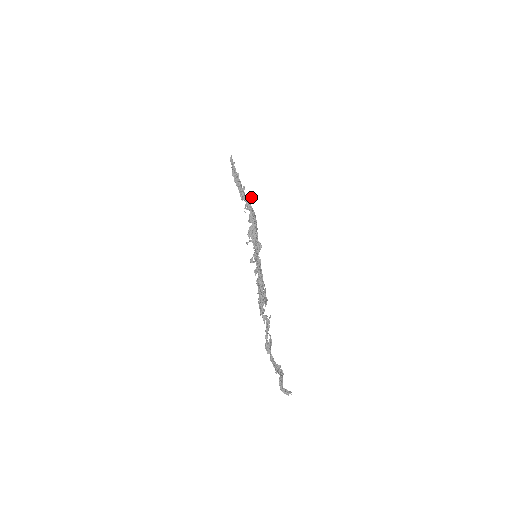
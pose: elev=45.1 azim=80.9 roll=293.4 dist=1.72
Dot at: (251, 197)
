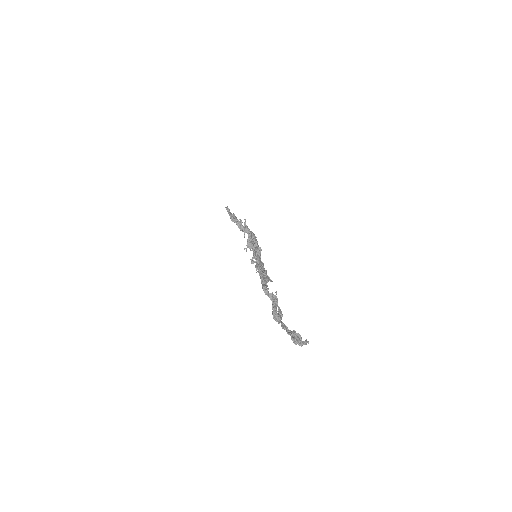
Dot at: (245, 219)
